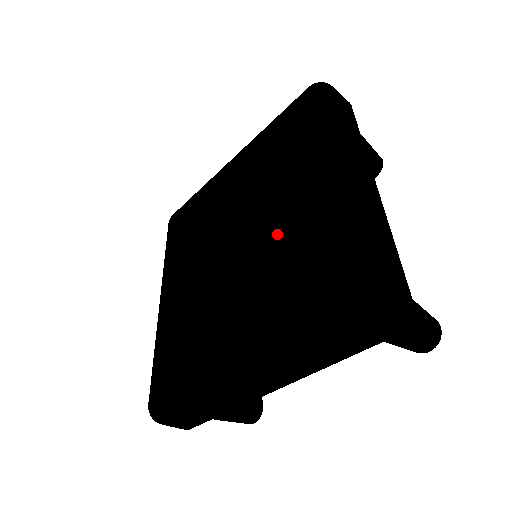
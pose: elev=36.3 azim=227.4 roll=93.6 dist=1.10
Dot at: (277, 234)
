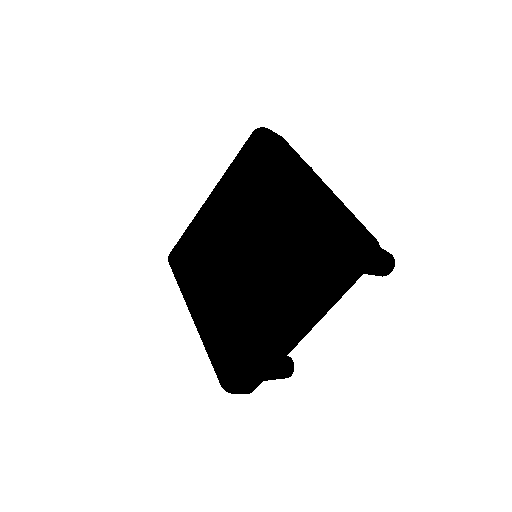
Dot at: (243, 299)
